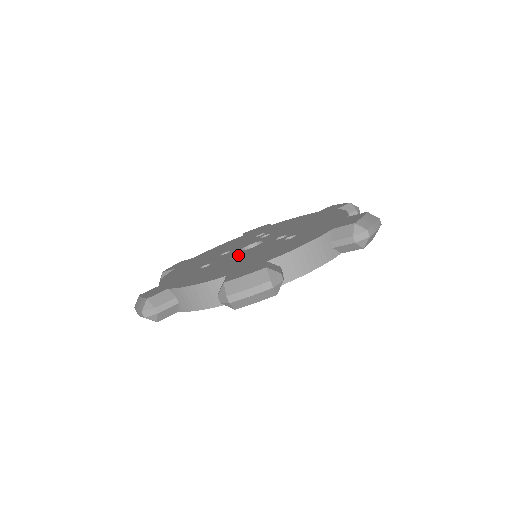
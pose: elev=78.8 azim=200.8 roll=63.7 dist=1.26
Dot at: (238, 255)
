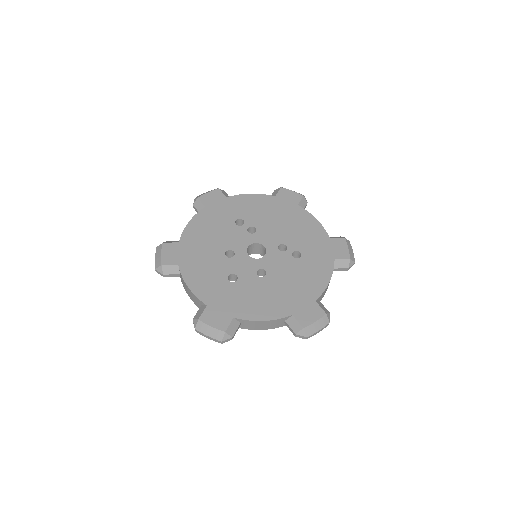
Dot at: (260, 269)
